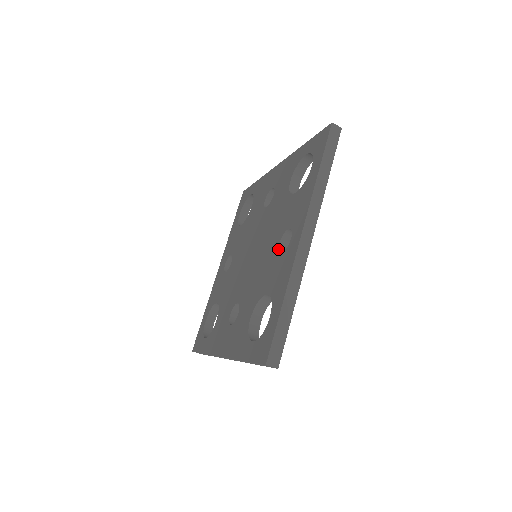
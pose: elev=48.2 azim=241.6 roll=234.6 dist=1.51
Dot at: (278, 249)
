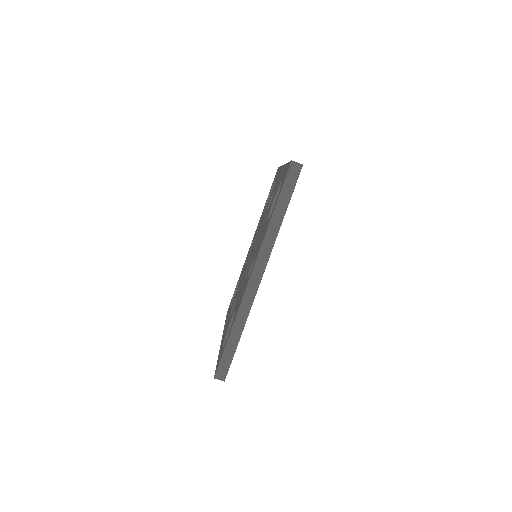
Dot at: (249, 272)
